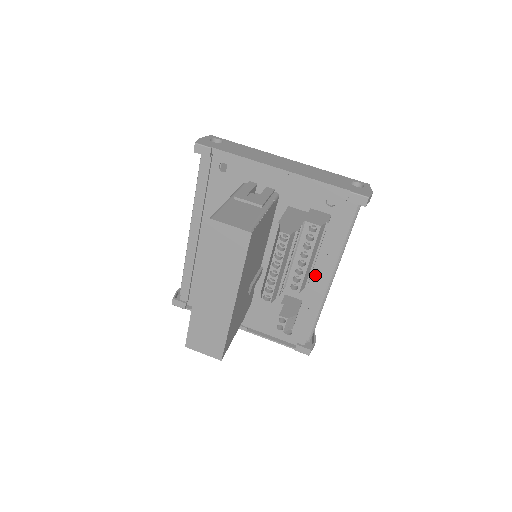
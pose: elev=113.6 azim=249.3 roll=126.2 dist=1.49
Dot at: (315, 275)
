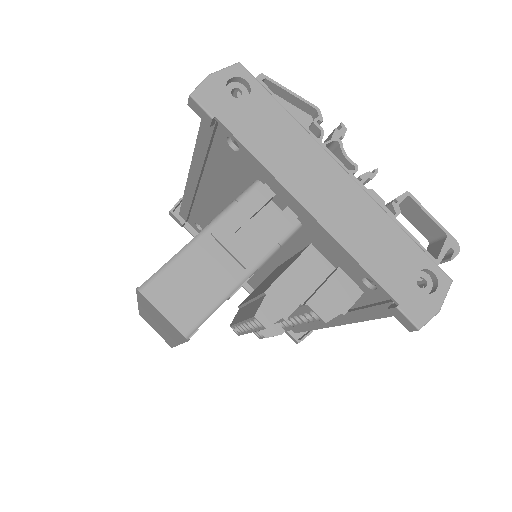
Dot at: occluded
